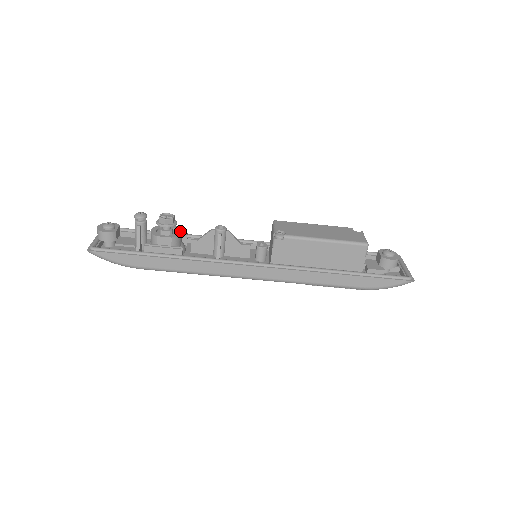
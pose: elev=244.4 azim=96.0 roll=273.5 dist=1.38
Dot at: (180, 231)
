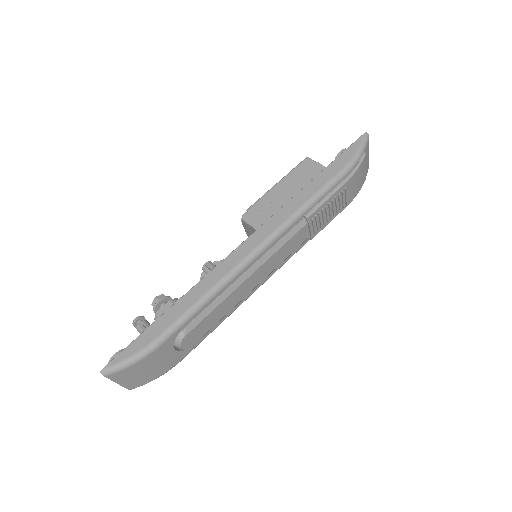
Dot at: occluded
